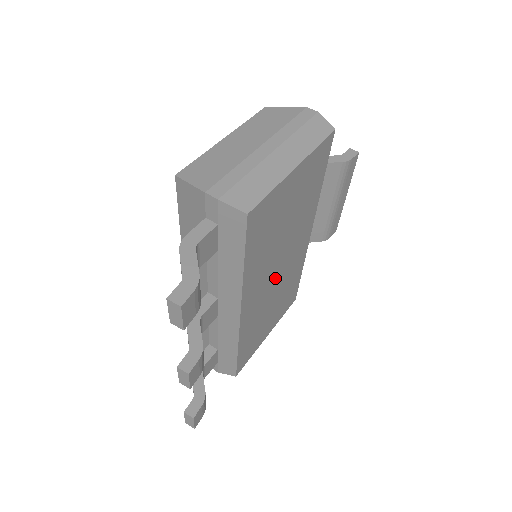
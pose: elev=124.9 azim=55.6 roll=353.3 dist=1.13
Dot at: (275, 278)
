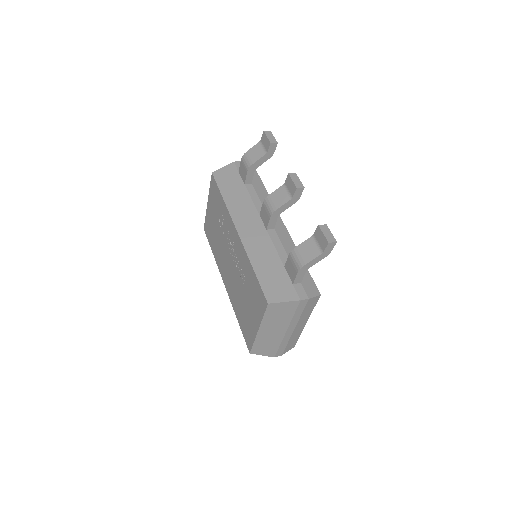
Dot at: occluded
